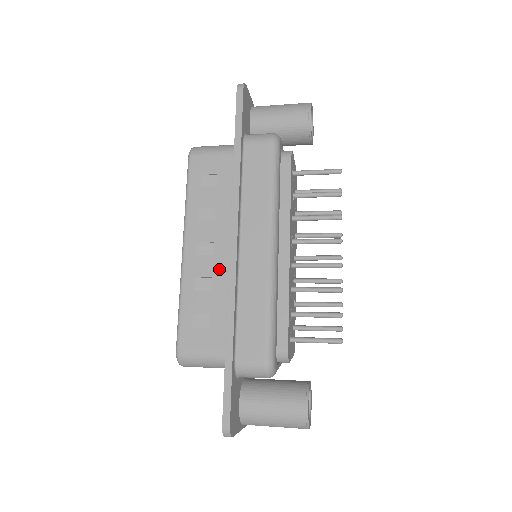
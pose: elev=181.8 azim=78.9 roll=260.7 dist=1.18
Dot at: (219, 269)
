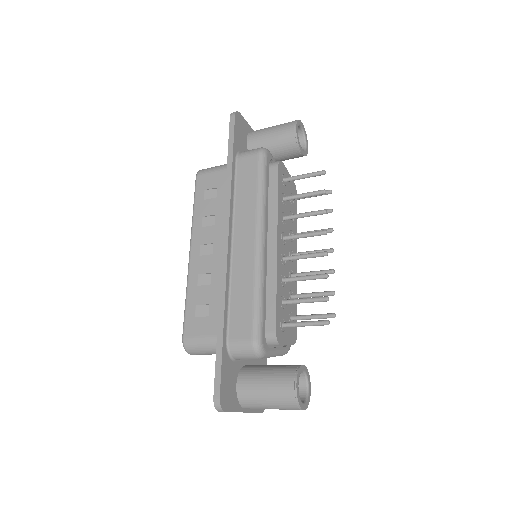
Dot at: (217, 265)
